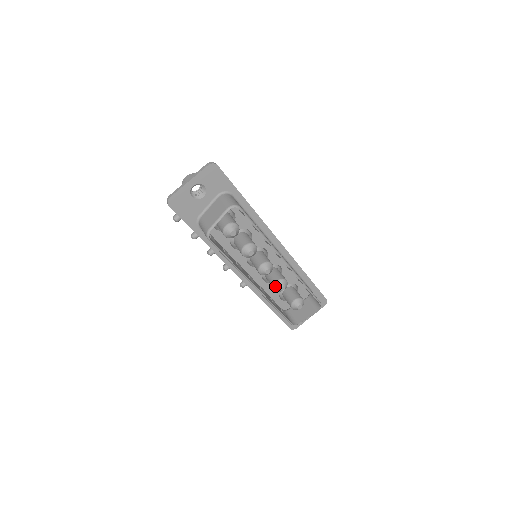
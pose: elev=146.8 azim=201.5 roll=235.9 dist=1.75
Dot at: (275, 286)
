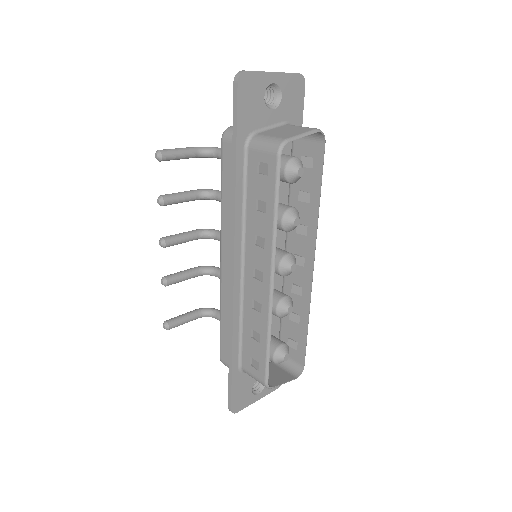
Dot at: (281, 302)
